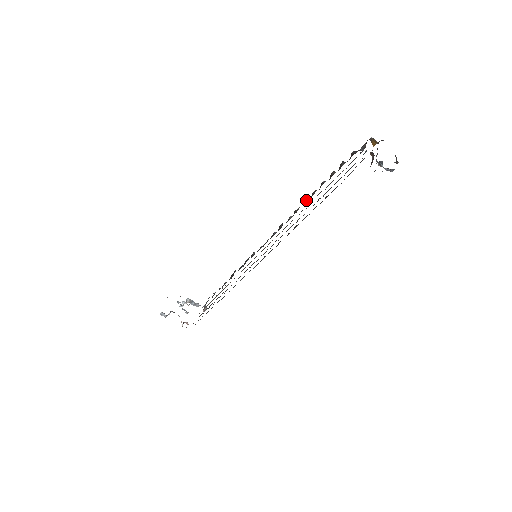
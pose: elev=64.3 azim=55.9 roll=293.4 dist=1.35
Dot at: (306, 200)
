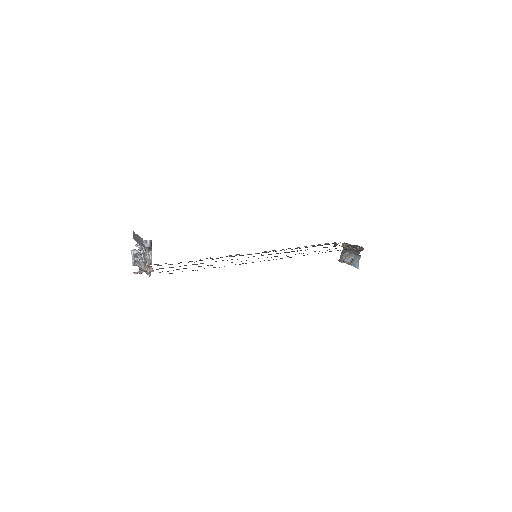
Dot at: (297, 247)
